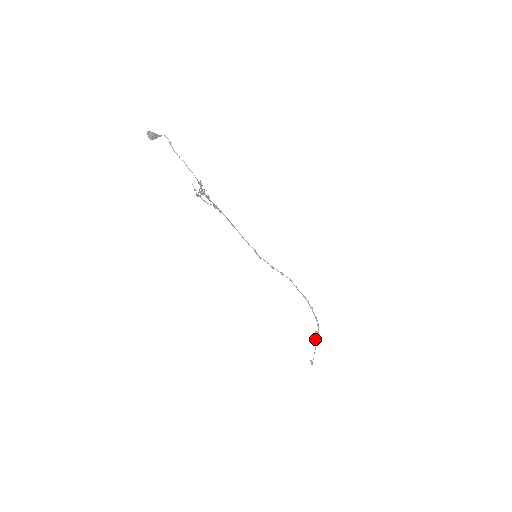
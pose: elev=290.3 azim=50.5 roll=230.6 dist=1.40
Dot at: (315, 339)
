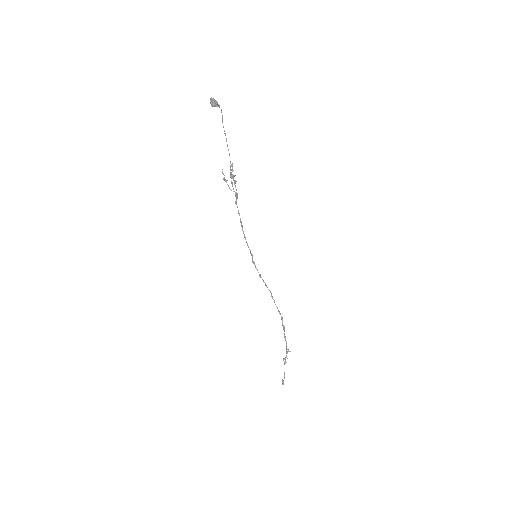
Dot at: occluded
